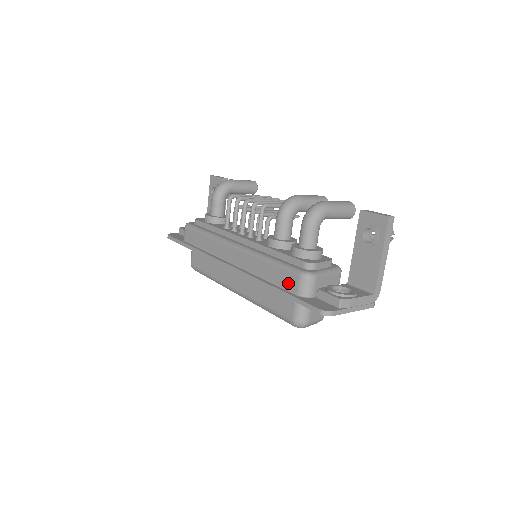
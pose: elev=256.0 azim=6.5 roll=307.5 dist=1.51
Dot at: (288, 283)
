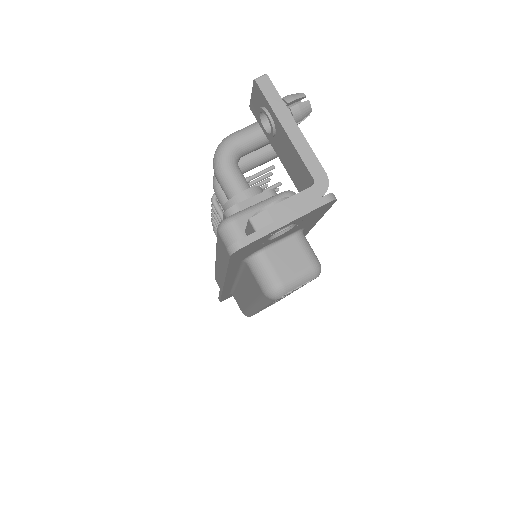
Dot at: (225, 251)
